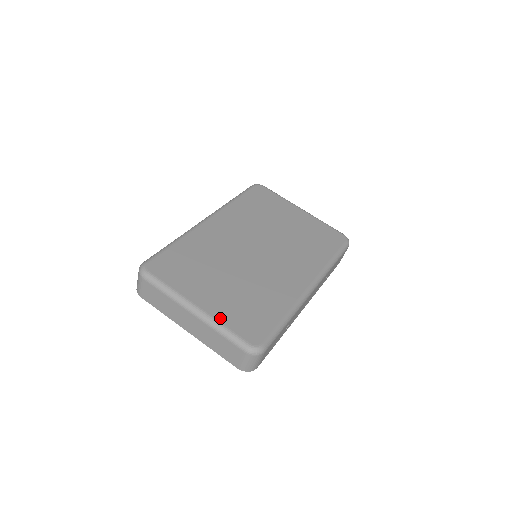
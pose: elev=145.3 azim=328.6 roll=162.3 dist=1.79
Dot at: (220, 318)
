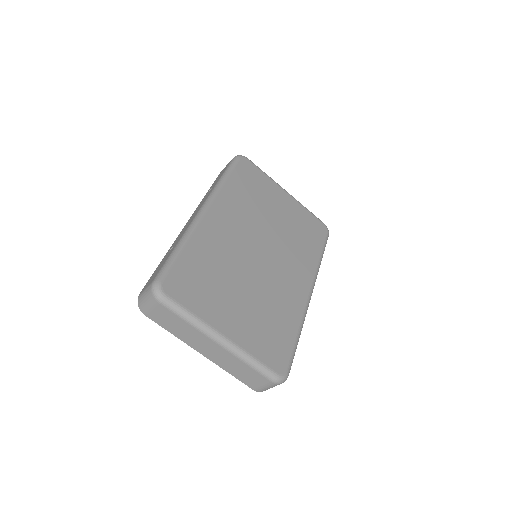
Dot at: (247, 347)
